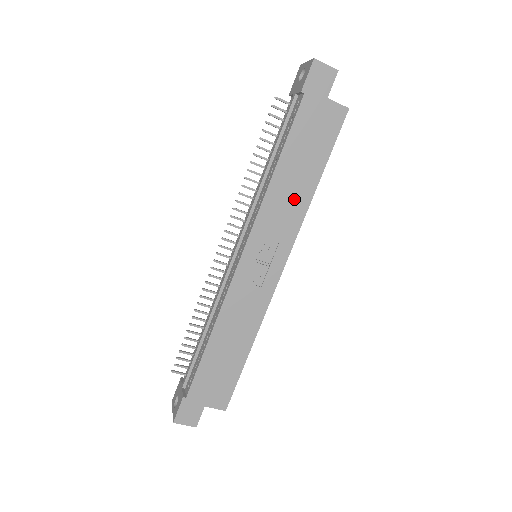
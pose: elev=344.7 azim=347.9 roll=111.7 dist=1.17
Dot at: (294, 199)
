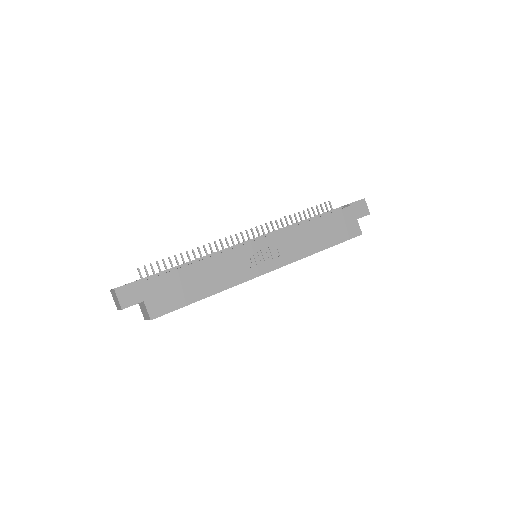
Dot at: (306, 244)
